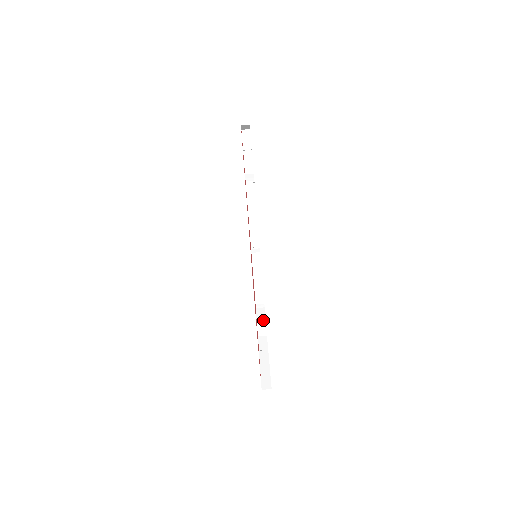
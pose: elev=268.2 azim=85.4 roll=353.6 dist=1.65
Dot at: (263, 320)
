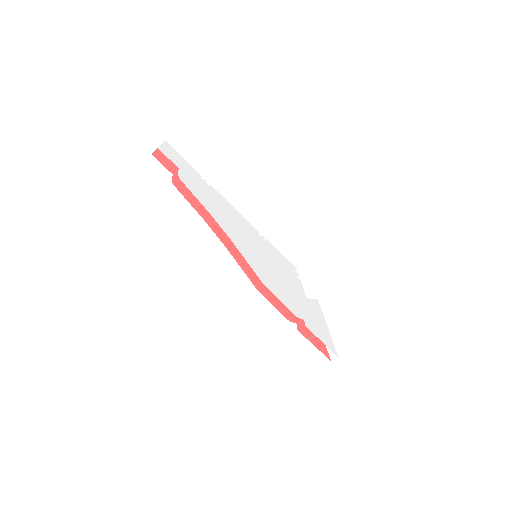
Dot at: occluded
